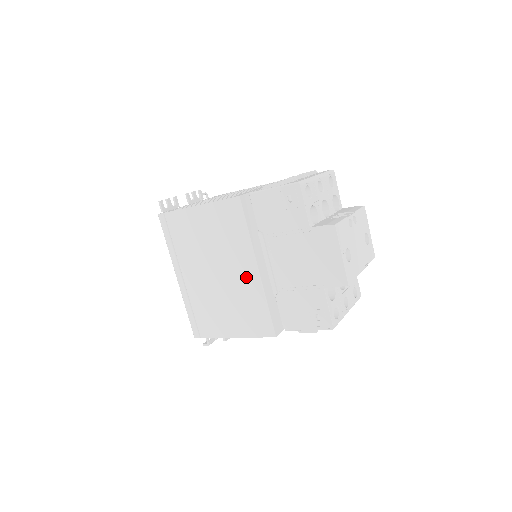
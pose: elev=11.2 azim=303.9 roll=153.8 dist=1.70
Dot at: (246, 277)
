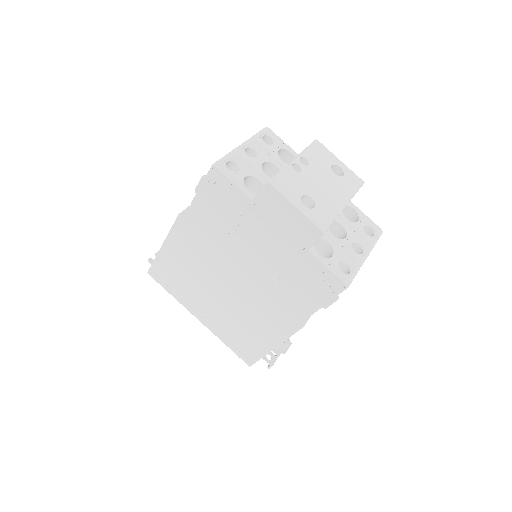
Dot at: (239, 285)
